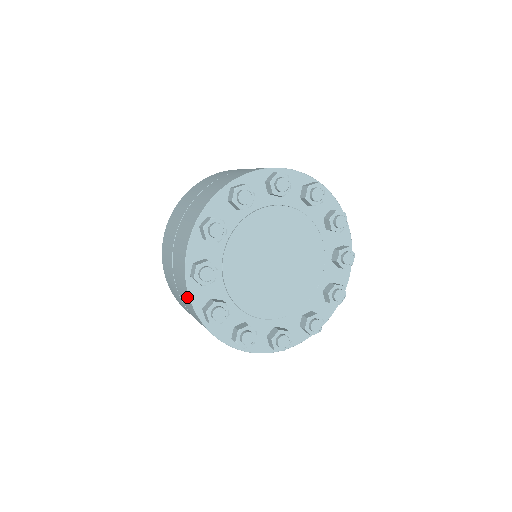
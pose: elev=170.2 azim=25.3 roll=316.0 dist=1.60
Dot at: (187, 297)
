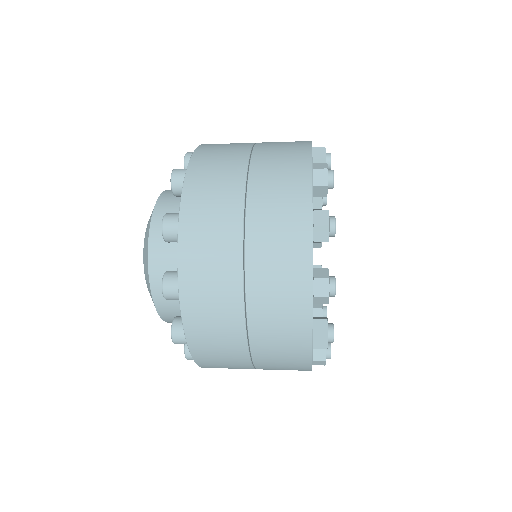
Dot at: (301, 257)
